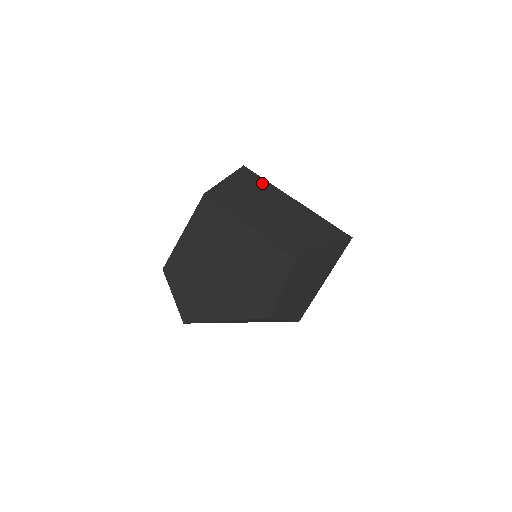
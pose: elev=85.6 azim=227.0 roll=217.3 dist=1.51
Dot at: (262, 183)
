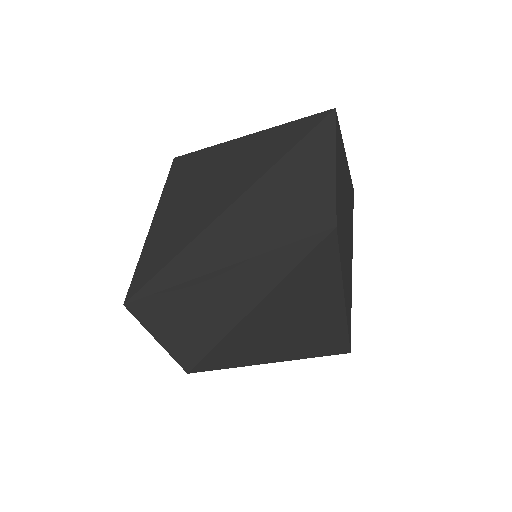
Dot at: occluded
